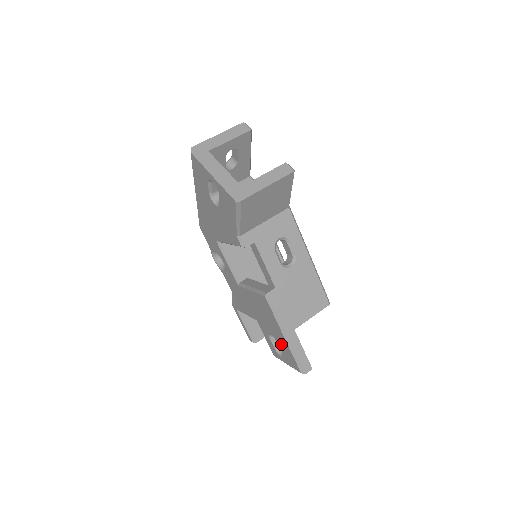
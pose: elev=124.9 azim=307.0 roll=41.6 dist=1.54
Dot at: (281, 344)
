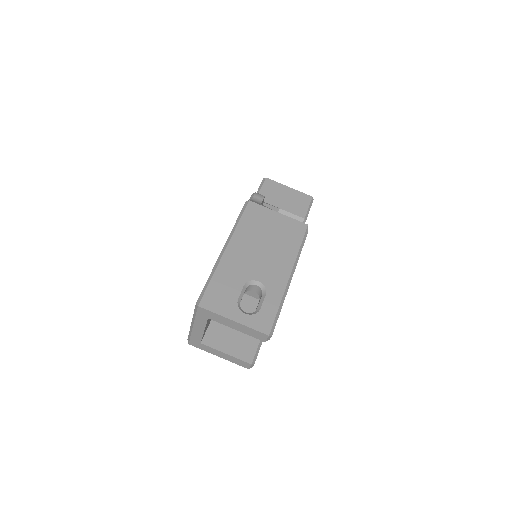
Dot at: occluded
